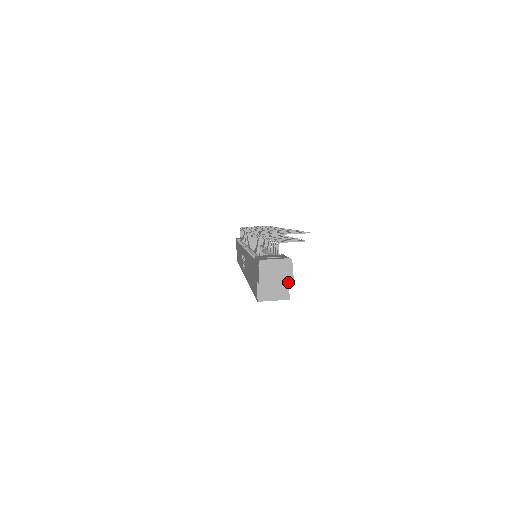
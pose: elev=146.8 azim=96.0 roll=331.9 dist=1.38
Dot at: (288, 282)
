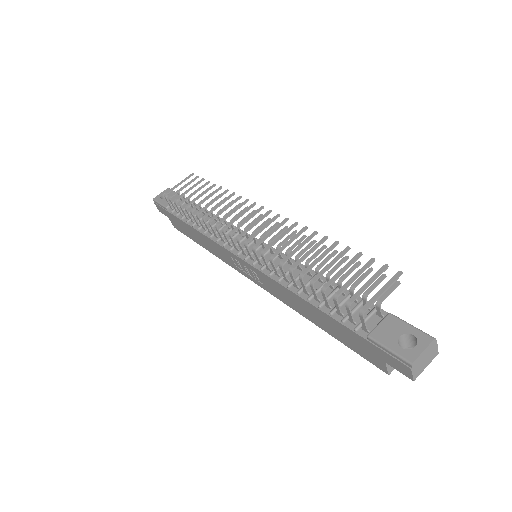
Dot at: (434, 357)
